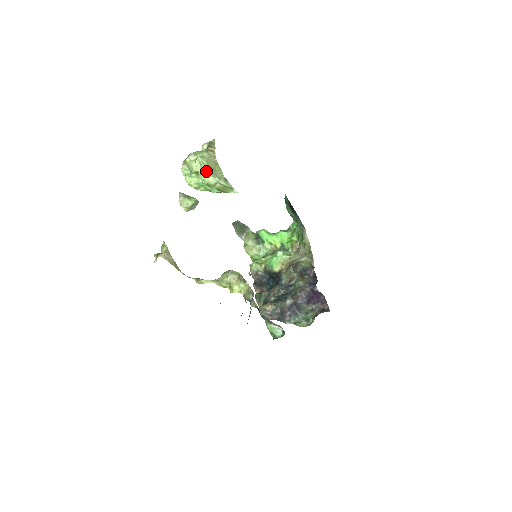
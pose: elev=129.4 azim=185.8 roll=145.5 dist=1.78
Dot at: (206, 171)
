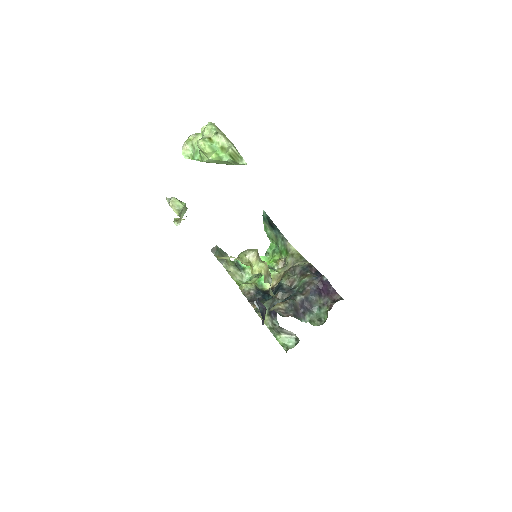
Dot at: (219, 133)
